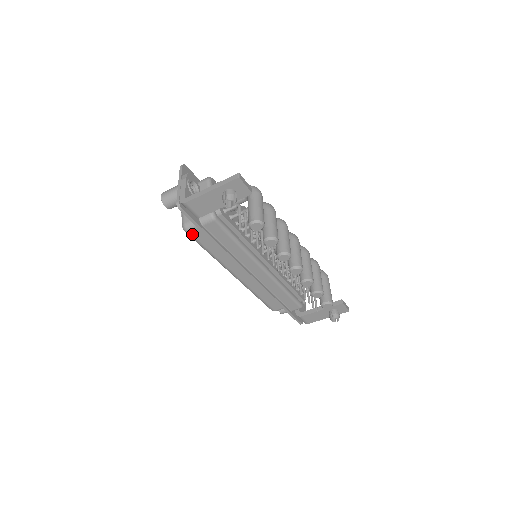
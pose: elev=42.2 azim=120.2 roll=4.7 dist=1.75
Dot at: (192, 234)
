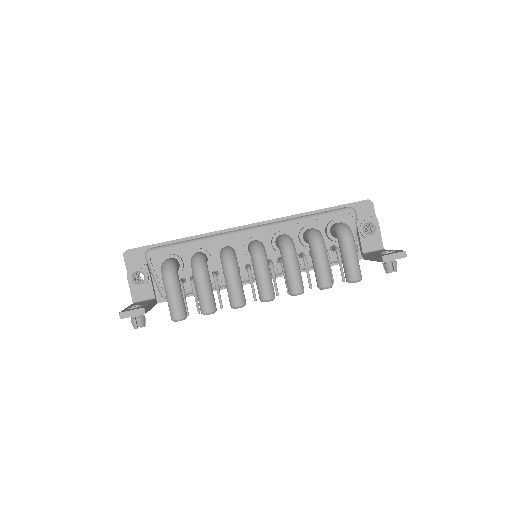
Dot at: occluded
